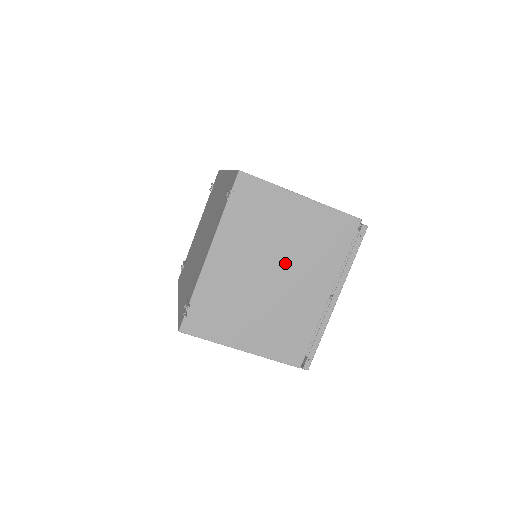
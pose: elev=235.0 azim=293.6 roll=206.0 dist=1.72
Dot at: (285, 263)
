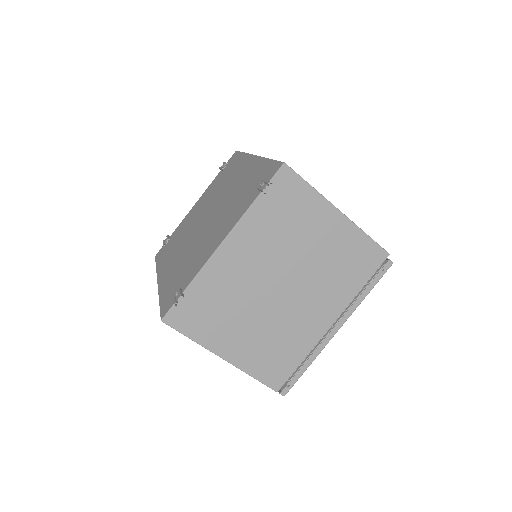
Dot at: (299, 277)
